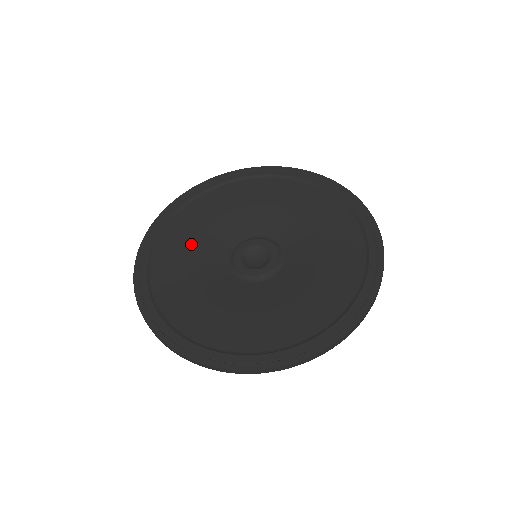
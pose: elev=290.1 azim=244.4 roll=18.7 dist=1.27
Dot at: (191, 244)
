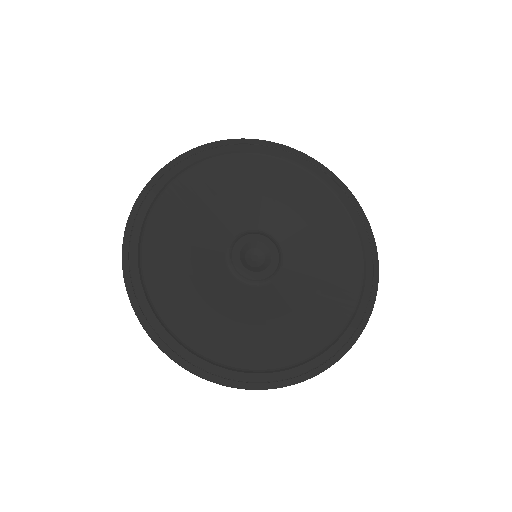
Dot at: (215, 196)
